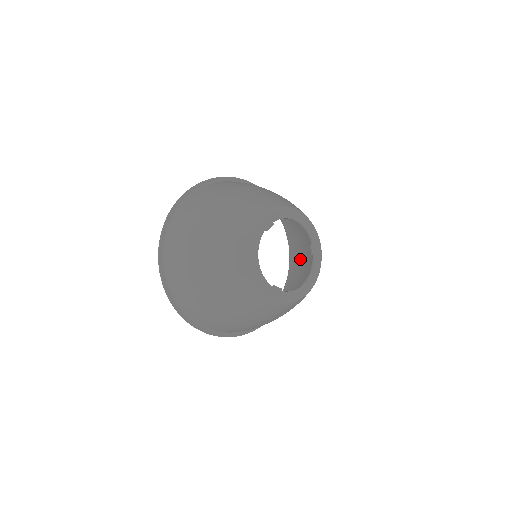
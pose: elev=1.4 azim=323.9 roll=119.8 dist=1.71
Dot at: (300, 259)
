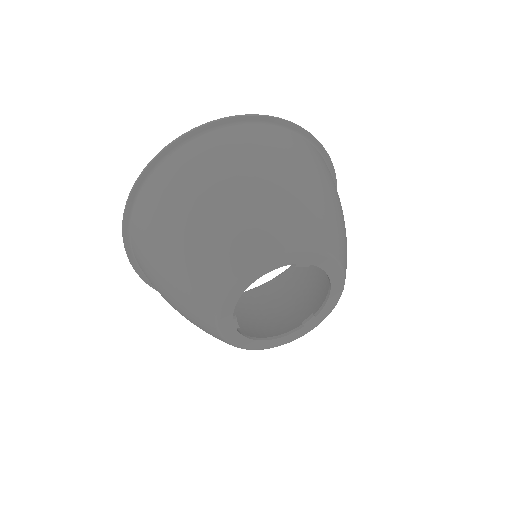
Dot at: (288, 291)
